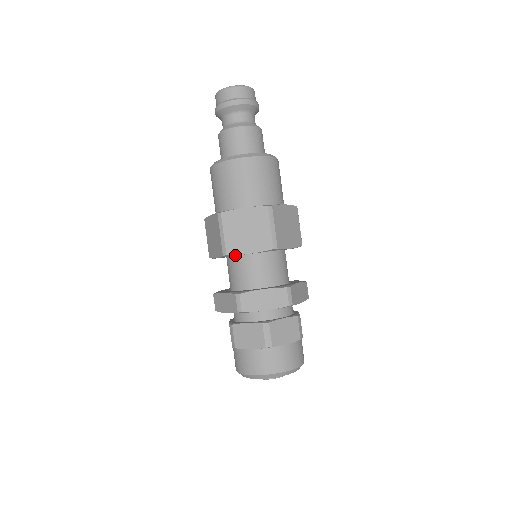
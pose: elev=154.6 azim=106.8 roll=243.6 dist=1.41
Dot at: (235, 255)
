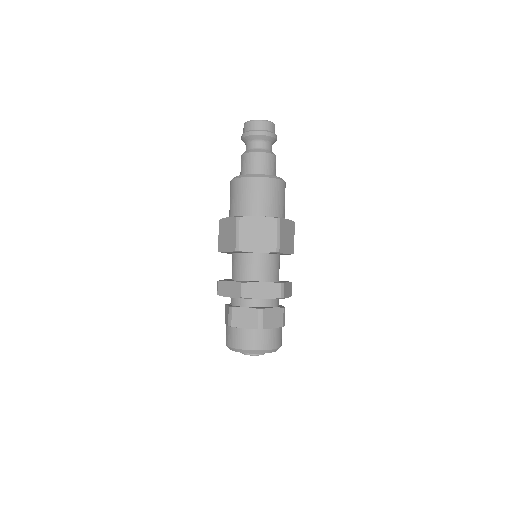
Dot at: (245, 252)
